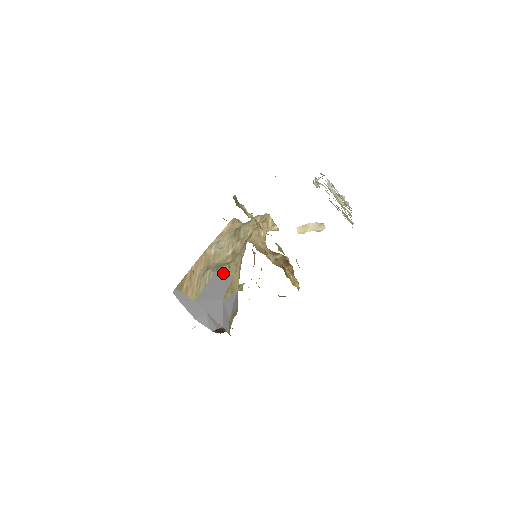
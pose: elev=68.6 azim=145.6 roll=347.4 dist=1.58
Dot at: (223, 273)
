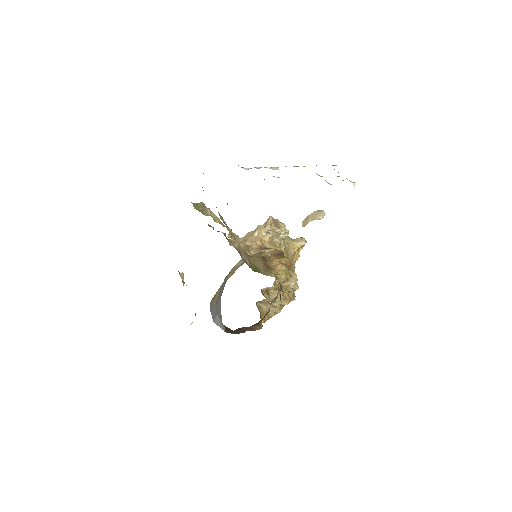
Dot at: (226, 276)
